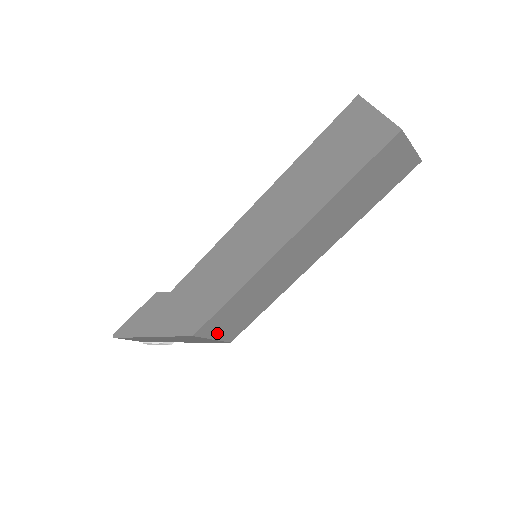
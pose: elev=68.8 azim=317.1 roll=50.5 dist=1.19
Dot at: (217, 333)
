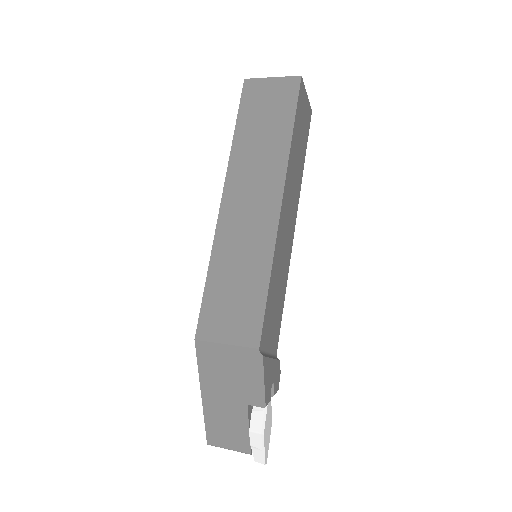
Dot at: (226, 333)
